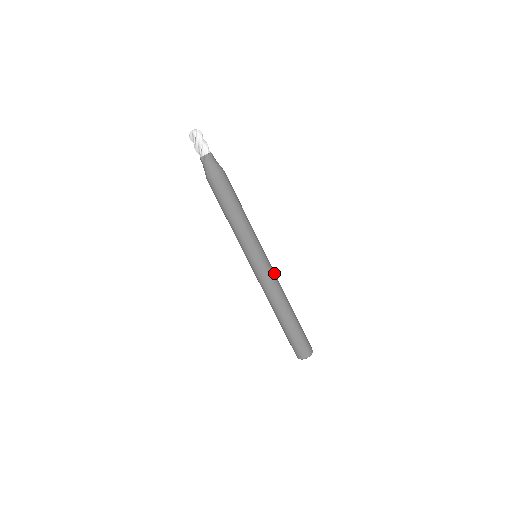
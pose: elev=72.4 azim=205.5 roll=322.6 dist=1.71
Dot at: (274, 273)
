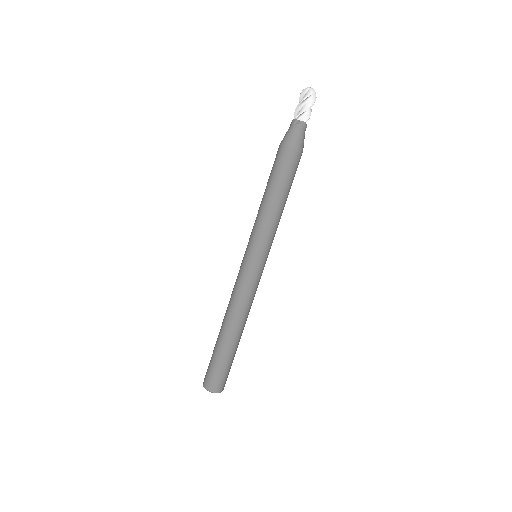
Dot at: occluded
